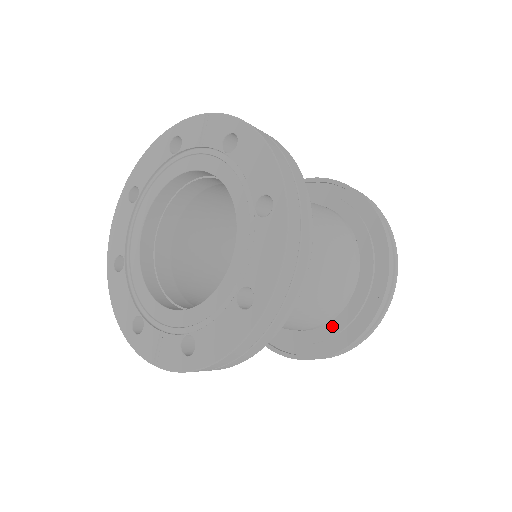
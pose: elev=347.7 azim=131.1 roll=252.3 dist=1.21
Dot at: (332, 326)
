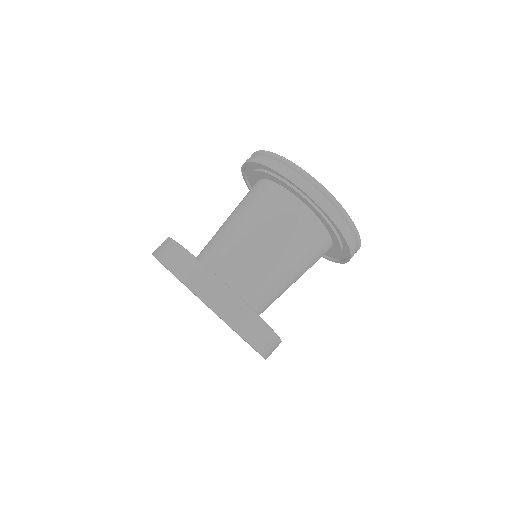
Dot at: occluded
